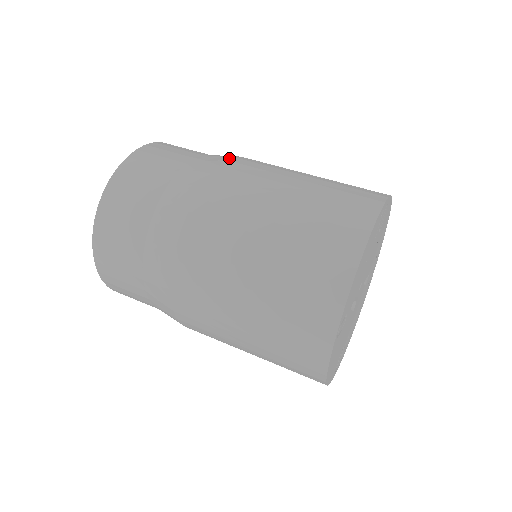
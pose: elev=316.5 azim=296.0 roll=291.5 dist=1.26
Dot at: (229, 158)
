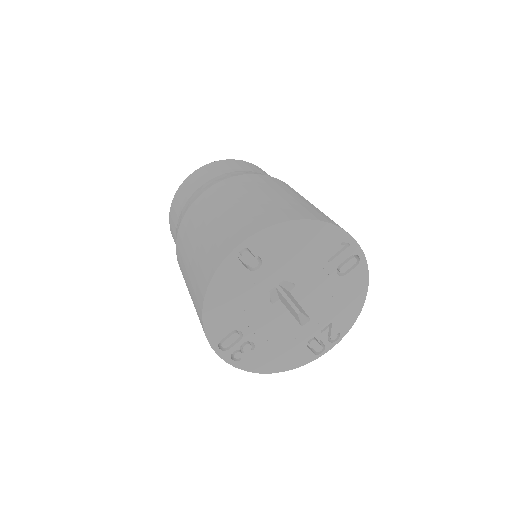
Dot at: occluded
